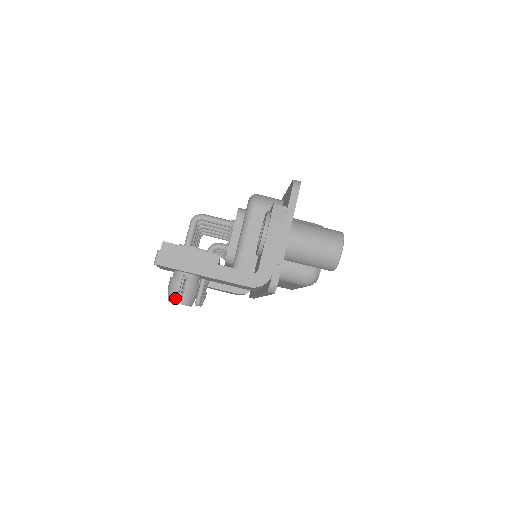
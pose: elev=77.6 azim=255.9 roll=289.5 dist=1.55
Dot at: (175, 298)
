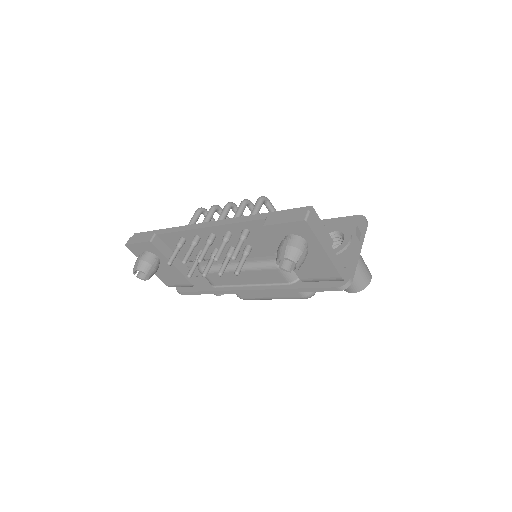
Dot at: (297, 258)
